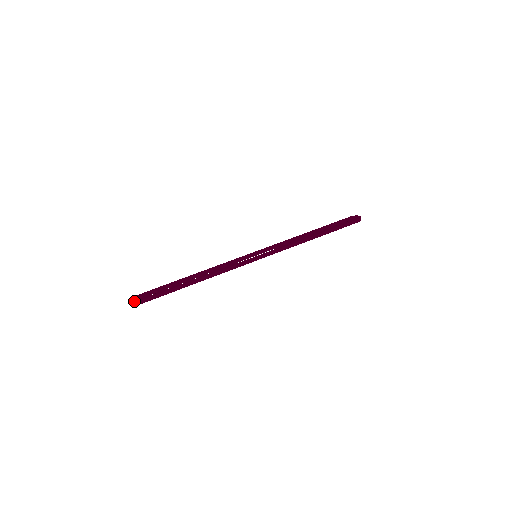
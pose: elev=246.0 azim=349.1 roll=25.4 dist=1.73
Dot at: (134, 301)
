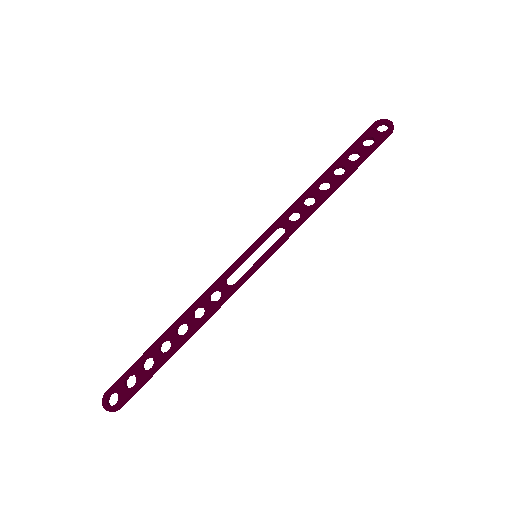
Dot at: (110, 409)
